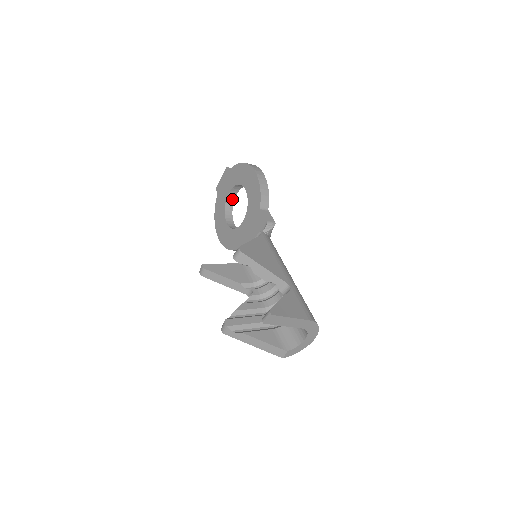
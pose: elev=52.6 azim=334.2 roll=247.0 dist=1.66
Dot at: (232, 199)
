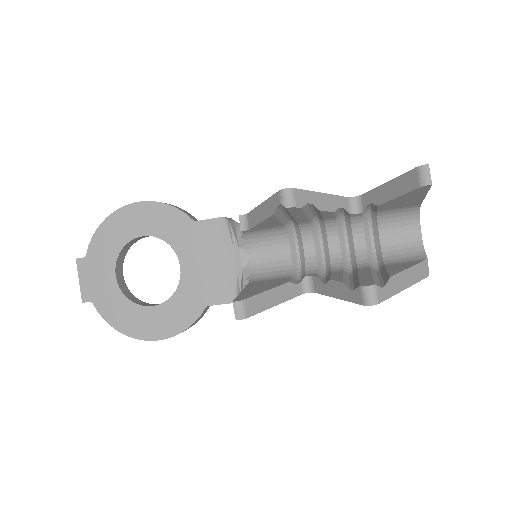
Dot at: (123, 284)
